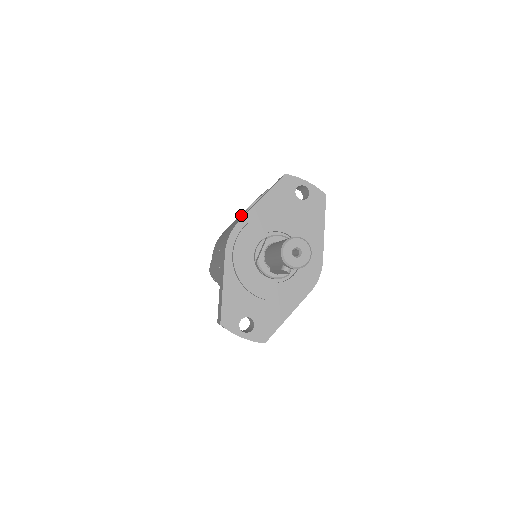
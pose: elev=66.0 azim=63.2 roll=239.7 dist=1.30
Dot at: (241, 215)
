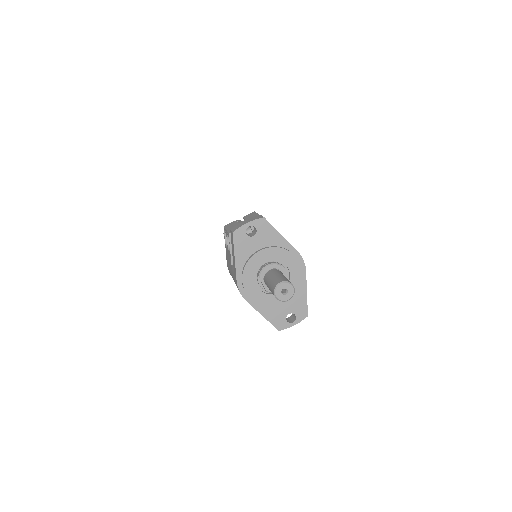
Dot at: (229, 256)
